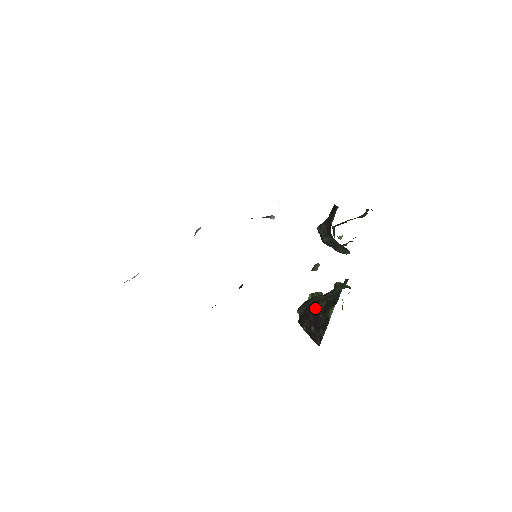
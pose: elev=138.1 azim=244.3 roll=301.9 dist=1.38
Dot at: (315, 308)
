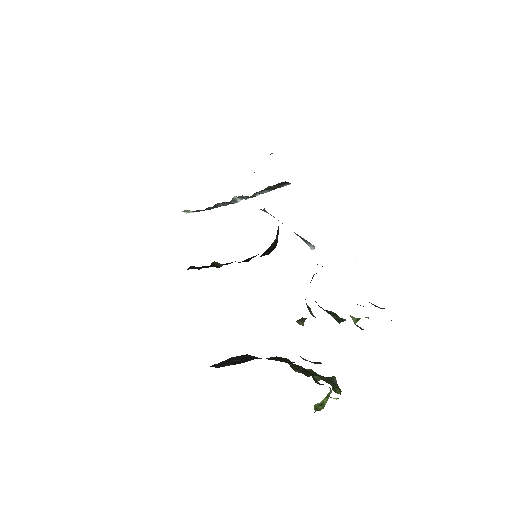
Dot at: (270, 359)
